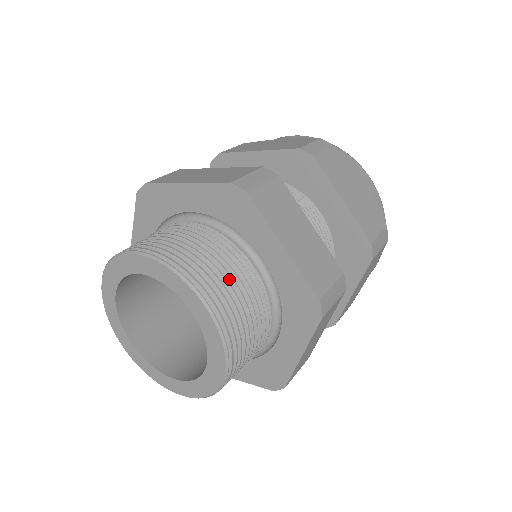
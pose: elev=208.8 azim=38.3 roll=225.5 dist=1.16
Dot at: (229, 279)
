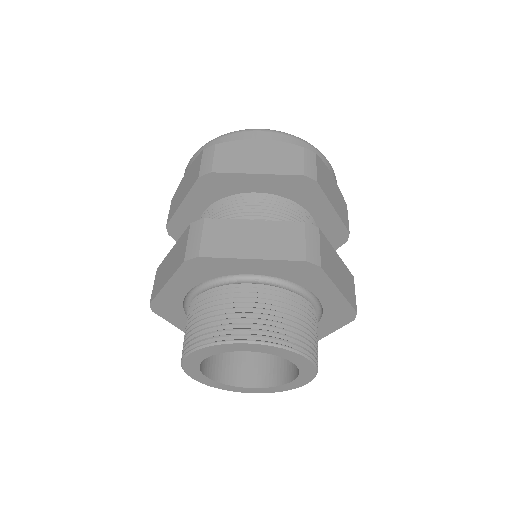
Dot at: (309, 328)
